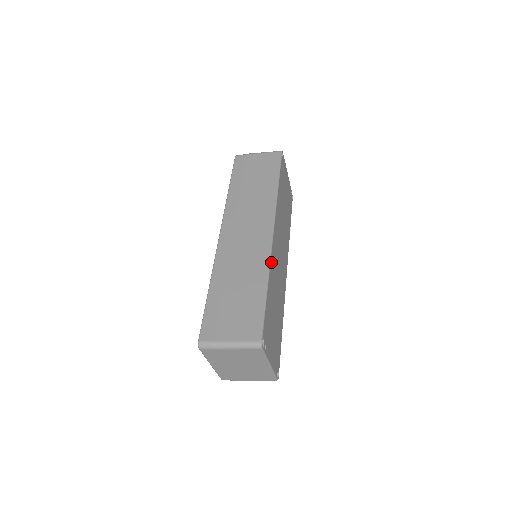
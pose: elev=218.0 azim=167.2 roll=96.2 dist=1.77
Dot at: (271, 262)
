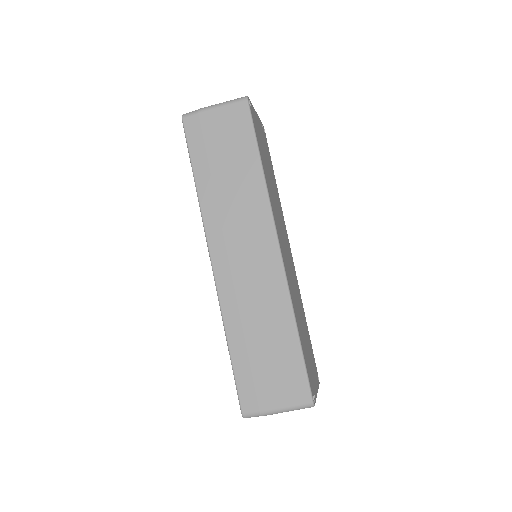
Dot at: (290, 291)
